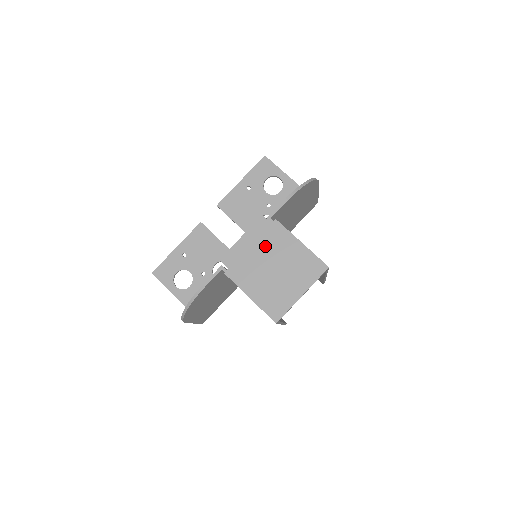
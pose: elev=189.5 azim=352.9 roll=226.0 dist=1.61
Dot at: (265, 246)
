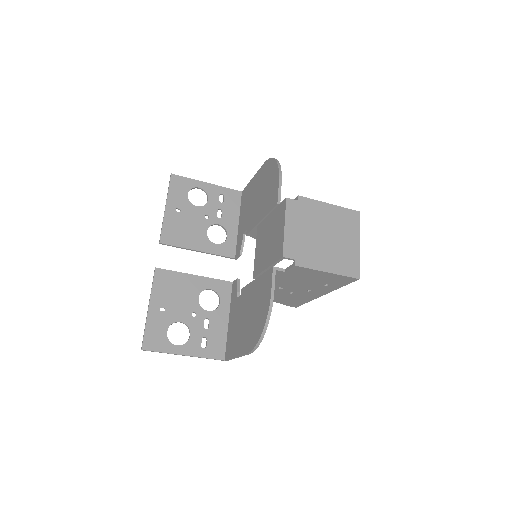
Dot at: (307, 222)
